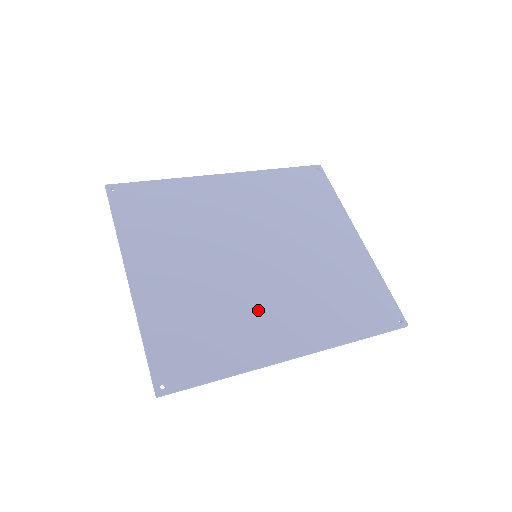
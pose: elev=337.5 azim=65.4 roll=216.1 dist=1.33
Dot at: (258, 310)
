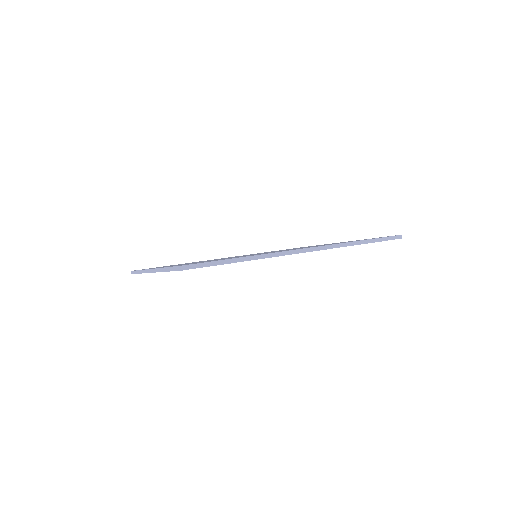
Dot at: occluded
